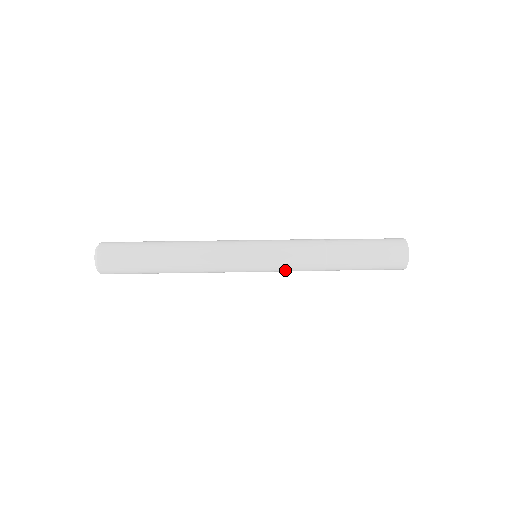
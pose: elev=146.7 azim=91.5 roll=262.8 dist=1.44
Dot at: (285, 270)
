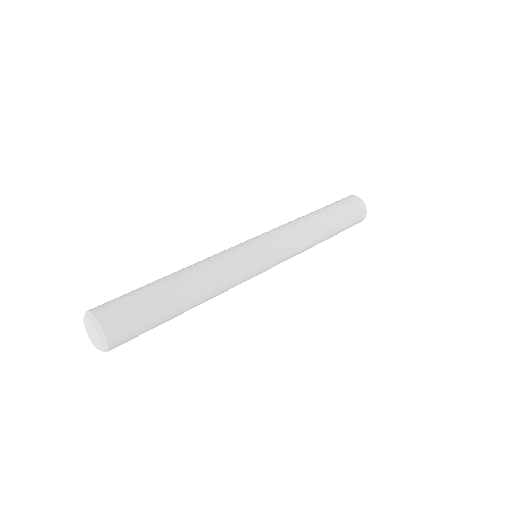
Dot at: occluded
